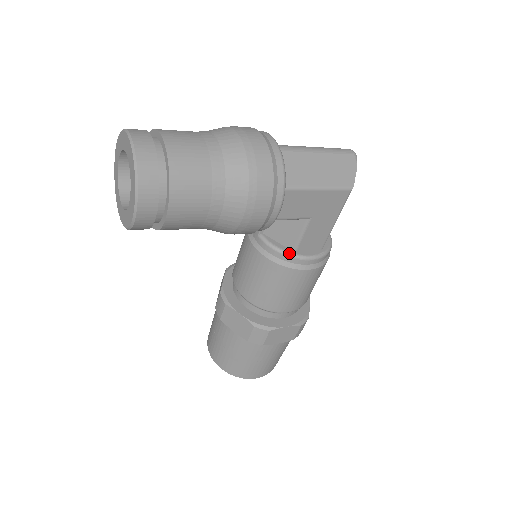
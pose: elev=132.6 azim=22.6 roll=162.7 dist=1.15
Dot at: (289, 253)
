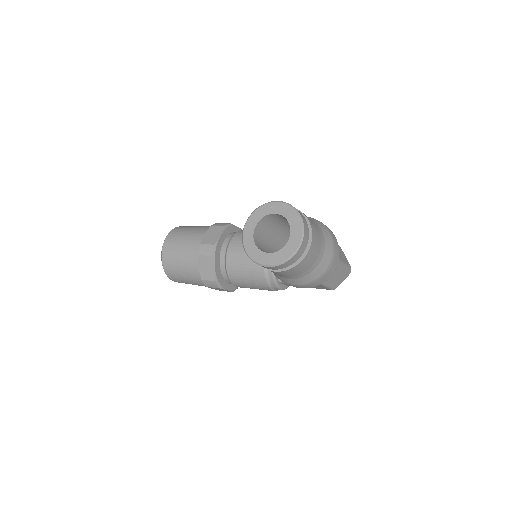
Dot at: (277, 282)
